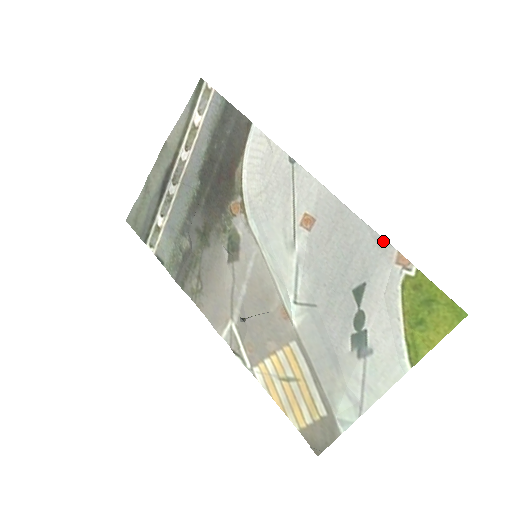
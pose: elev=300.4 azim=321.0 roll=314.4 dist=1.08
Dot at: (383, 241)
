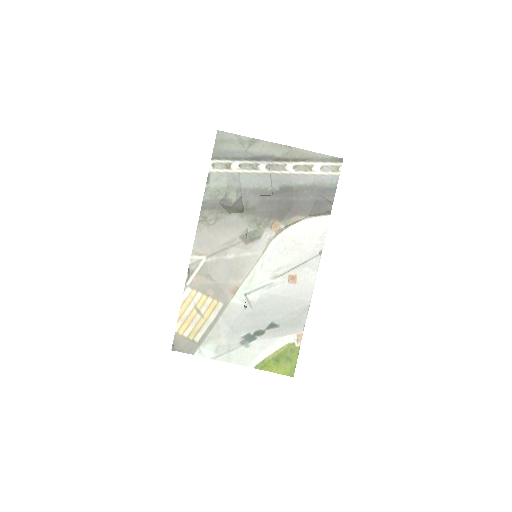
Dot at: (304, 324)
